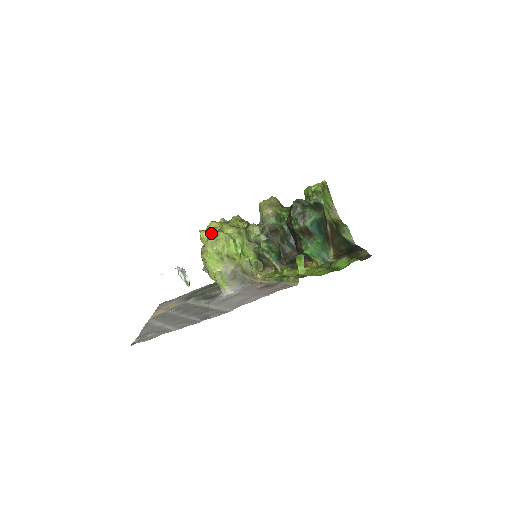
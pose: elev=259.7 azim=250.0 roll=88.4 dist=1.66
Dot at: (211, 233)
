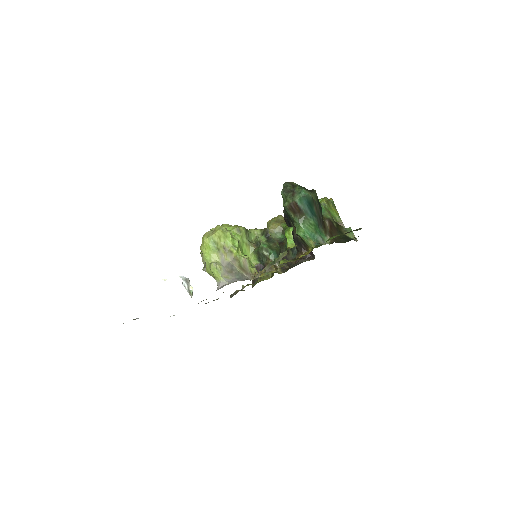
Dot at: (210, 229)
